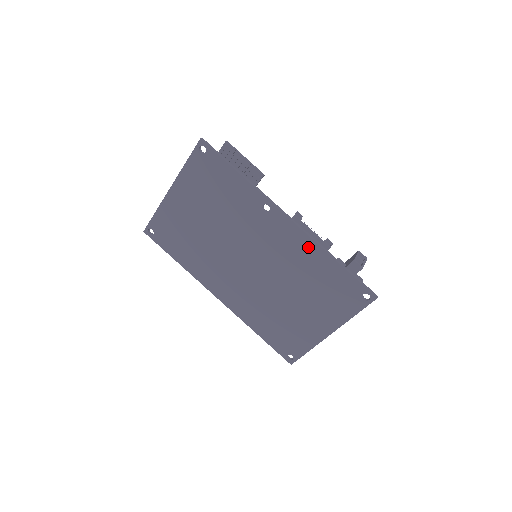
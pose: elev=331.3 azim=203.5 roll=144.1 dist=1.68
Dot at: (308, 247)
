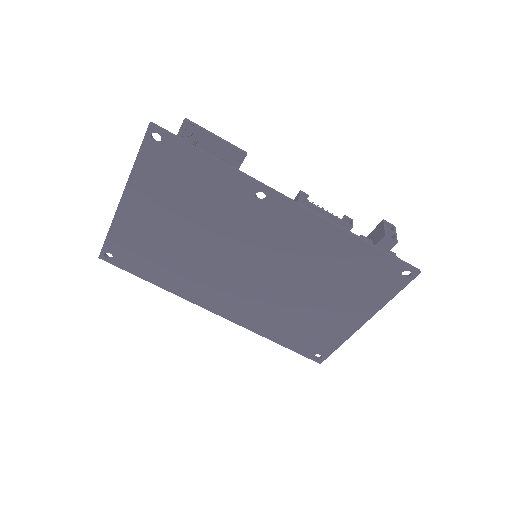
Dot at: (324, 232)
